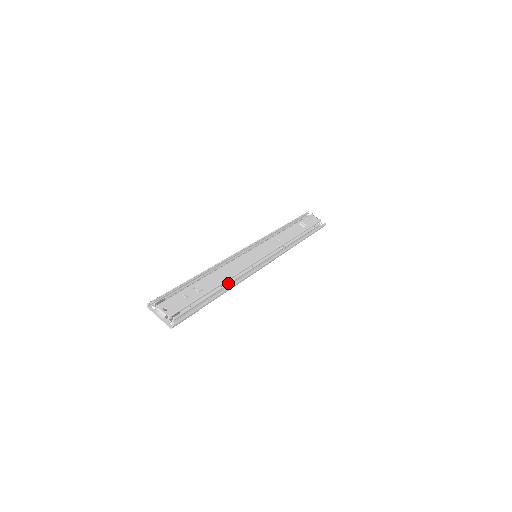
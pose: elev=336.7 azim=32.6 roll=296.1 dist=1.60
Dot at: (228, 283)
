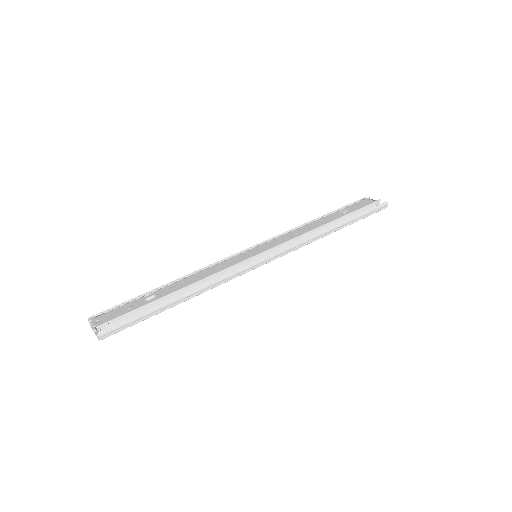
Dot at: (193, 286)
